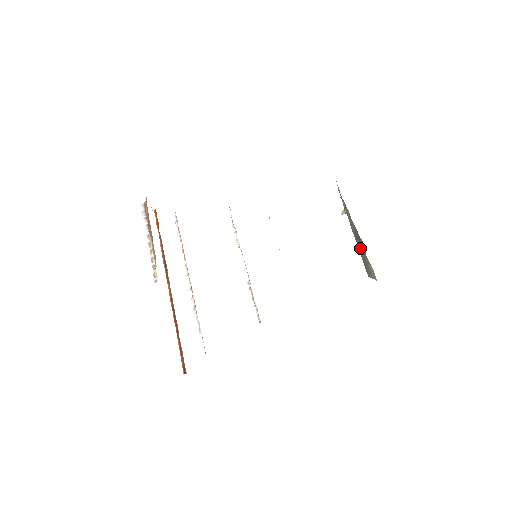
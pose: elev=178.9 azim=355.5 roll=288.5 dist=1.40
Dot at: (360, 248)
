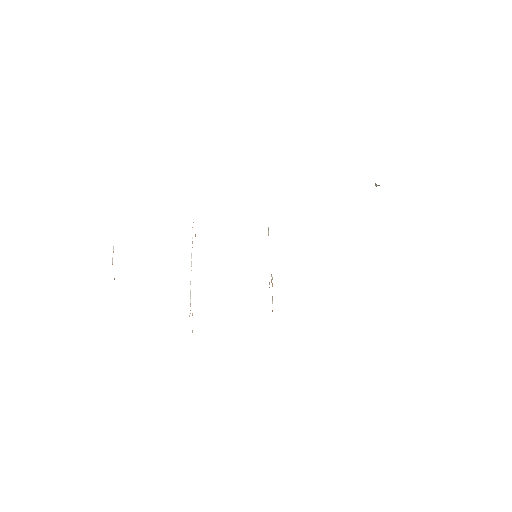
Dot at: occluded
